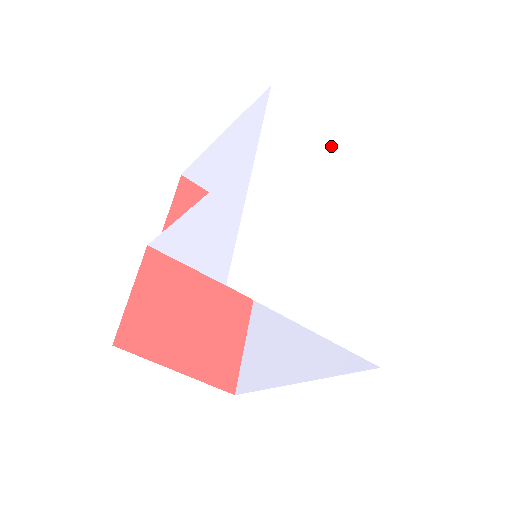
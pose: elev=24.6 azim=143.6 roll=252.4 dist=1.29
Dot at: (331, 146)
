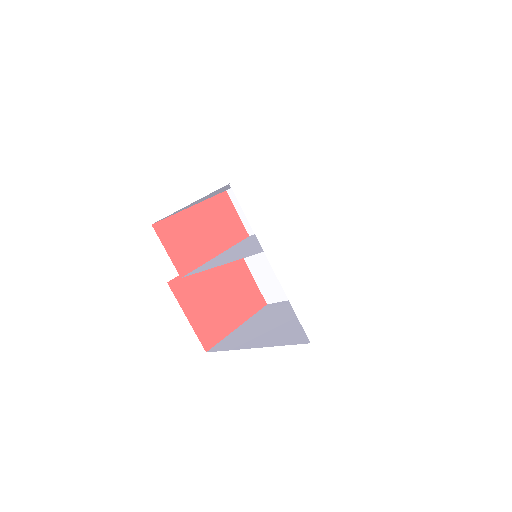
Dot at: (277, 178)
